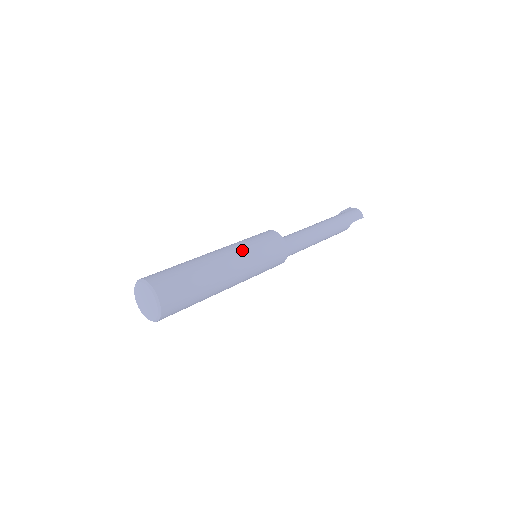
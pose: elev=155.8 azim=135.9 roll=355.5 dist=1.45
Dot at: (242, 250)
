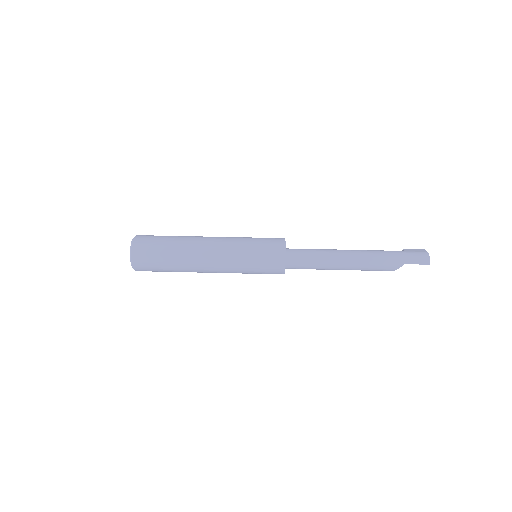
Dot at: (231, 243)
